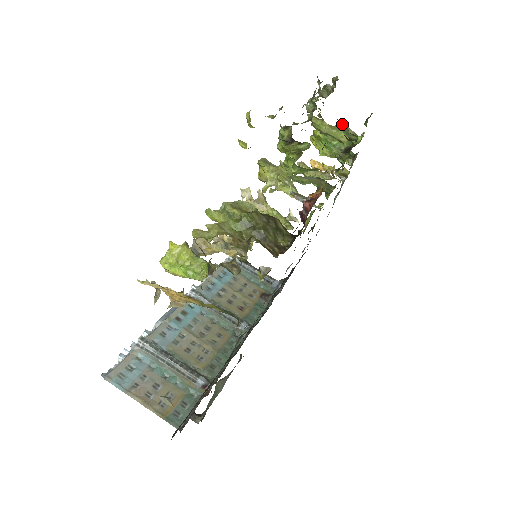
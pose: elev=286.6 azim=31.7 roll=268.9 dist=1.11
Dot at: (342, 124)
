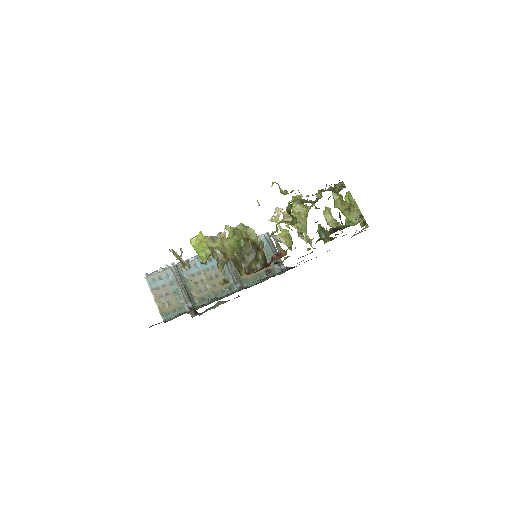
Dot at: (339, 212)
